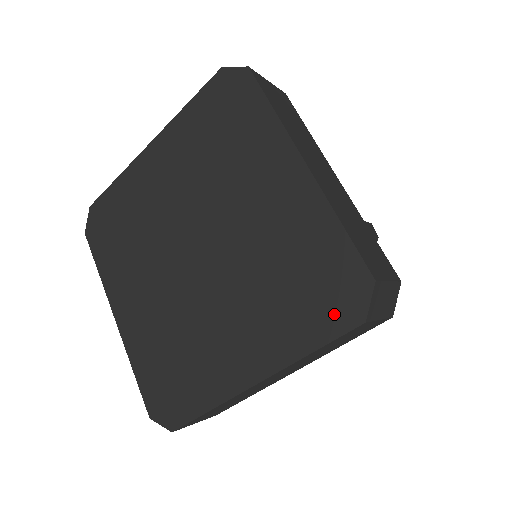
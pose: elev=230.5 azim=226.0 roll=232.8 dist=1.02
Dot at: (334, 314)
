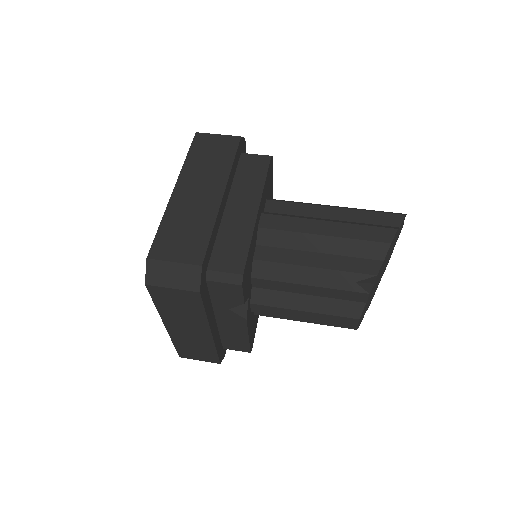
Dot at: occluded
